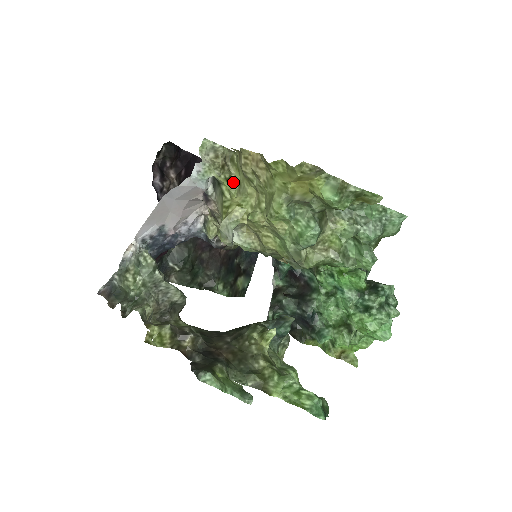
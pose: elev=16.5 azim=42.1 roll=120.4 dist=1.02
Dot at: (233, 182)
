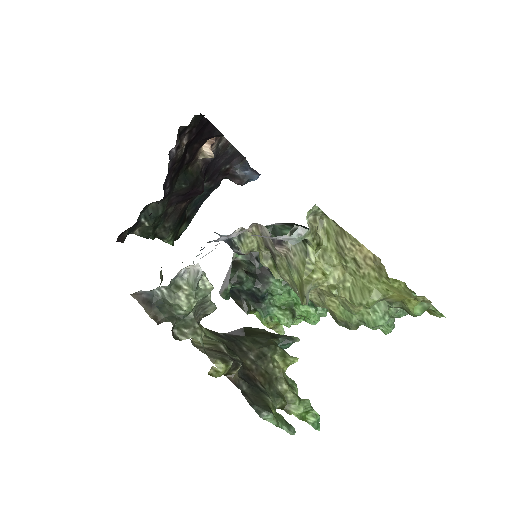
Dot at: (319, 246)
